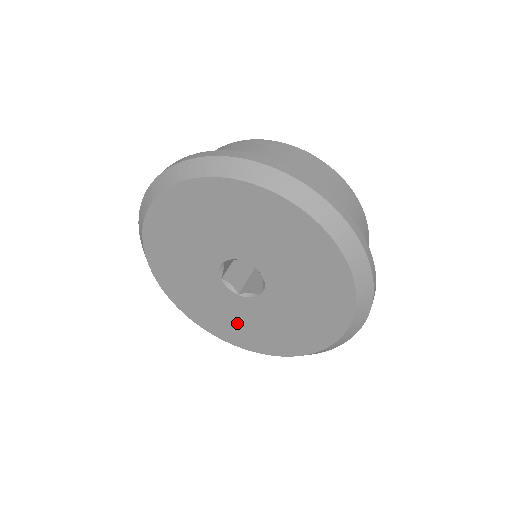
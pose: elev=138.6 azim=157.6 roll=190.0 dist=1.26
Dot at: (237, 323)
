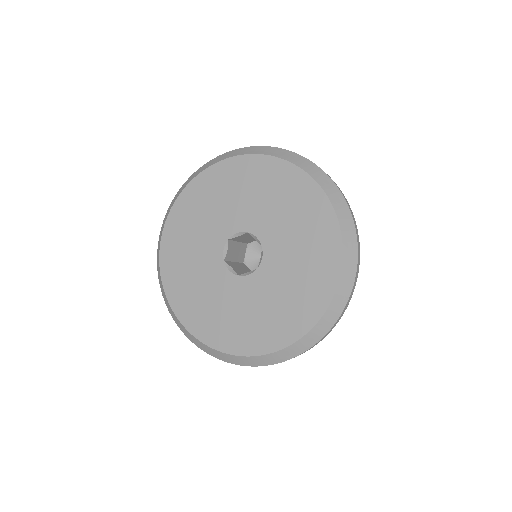
Dot at: (289, 294)
